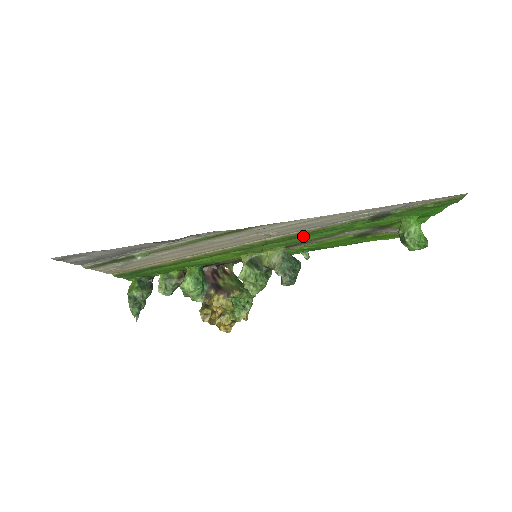
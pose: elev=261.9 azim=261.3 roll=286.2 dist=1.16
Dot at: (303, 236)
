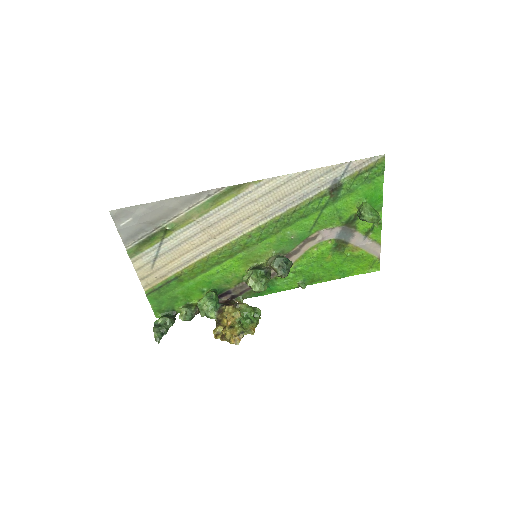
Dot at: (287, 222)
